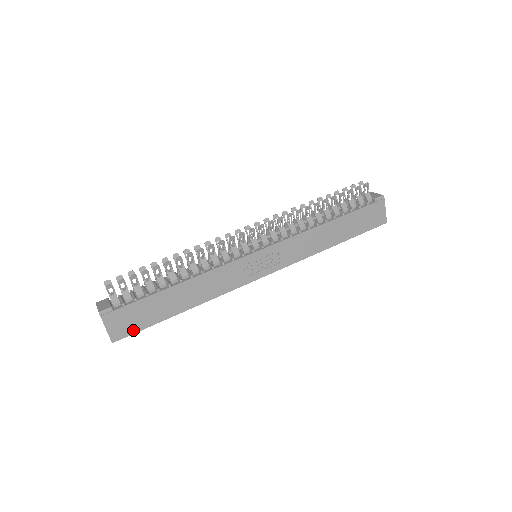
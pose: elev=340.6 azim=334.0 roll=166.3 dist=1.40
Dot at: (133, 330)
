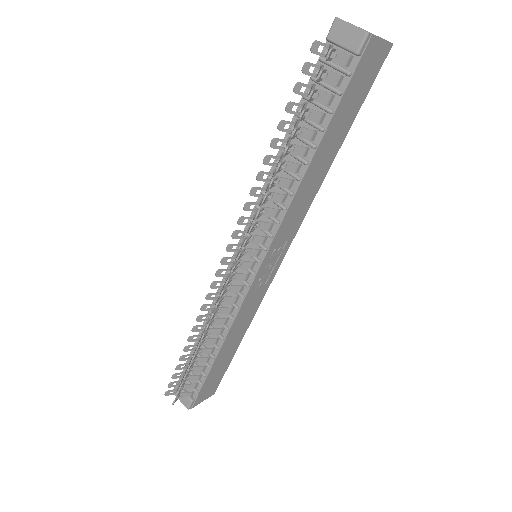
Dot at: (219, 381)
